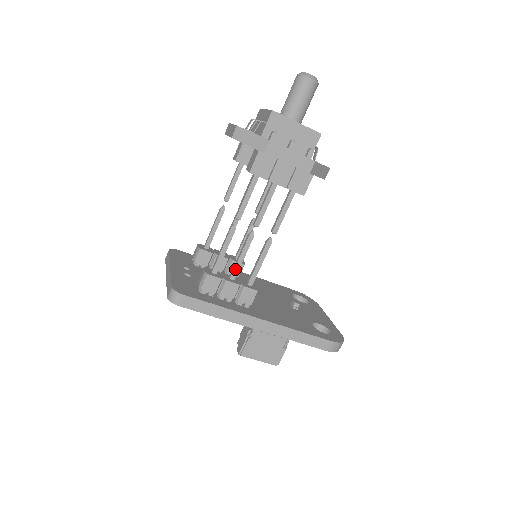
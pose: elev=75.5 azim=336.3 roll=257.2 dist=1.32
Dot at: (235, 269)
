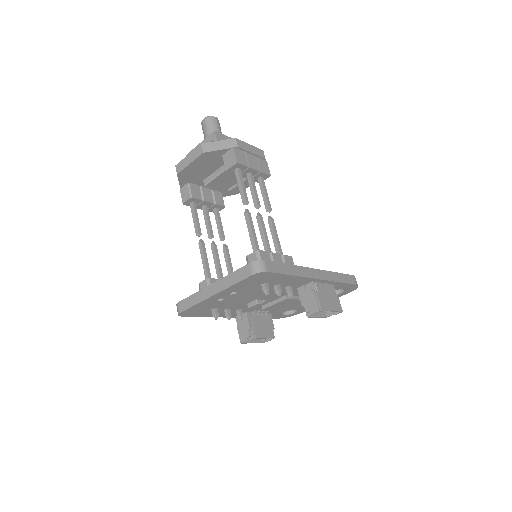
Dot at: (268, 246)
